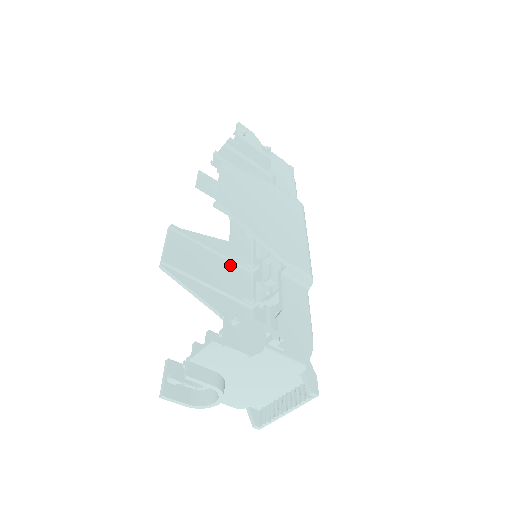
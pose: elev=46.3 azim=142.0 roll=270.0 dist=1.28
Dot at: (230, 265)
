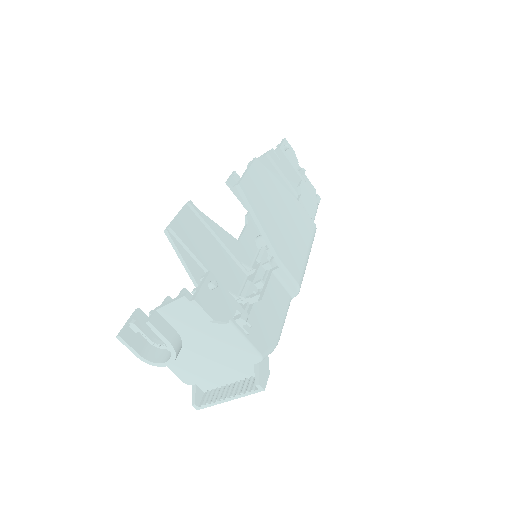
Dot at: (230, 259)
